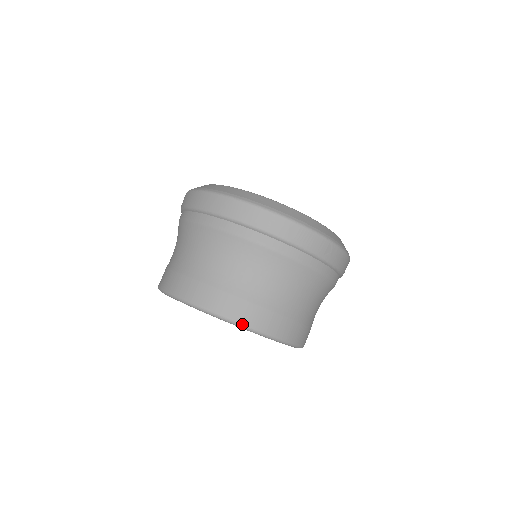
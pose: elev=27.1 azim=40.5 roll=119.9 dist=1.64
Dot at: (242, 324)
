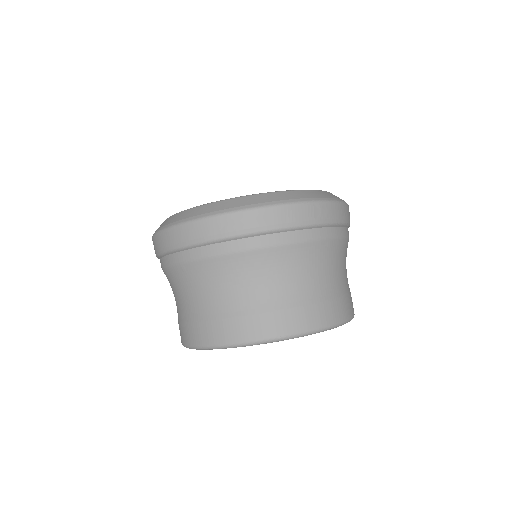
Dot at: (275, 338)
